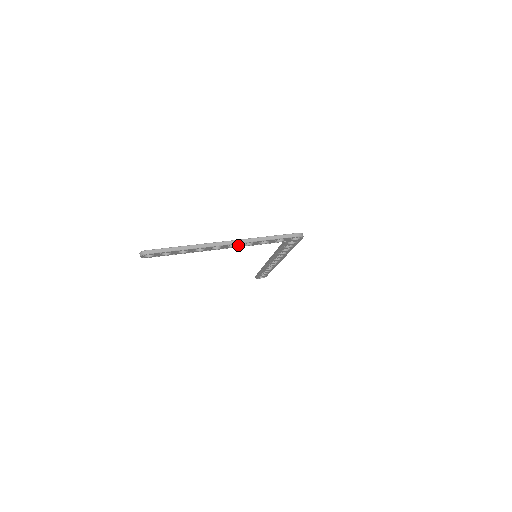
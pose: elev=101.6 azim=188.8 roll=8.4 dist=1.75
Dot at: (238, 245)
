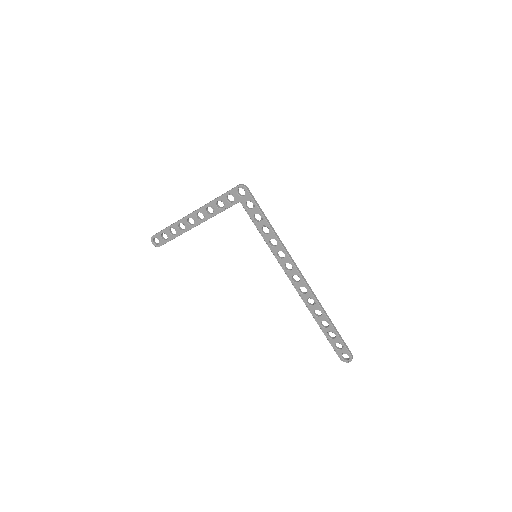
Dot at: (204, 215)
